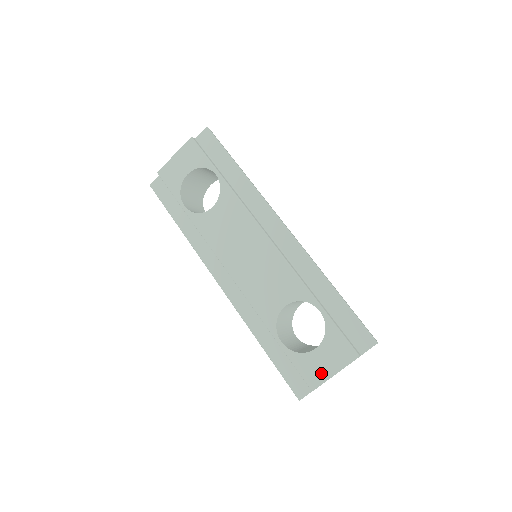
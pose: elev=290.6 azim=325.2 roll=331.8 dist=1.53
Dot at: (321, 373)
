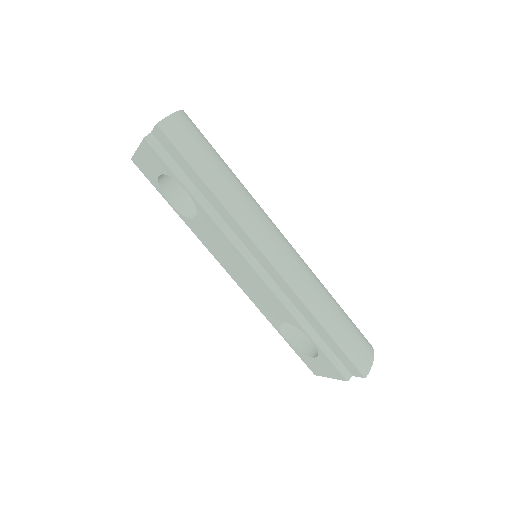
Dot at: (319, 371)
